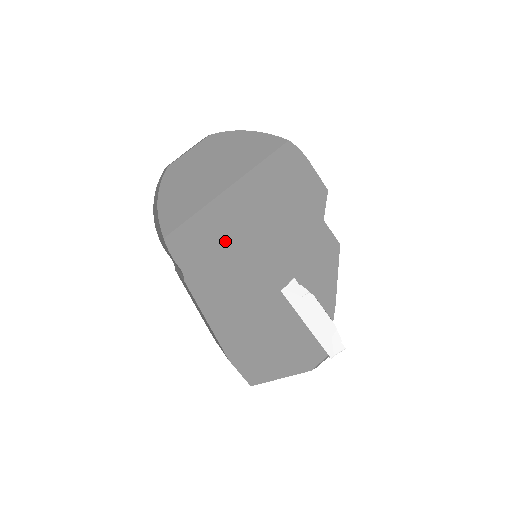
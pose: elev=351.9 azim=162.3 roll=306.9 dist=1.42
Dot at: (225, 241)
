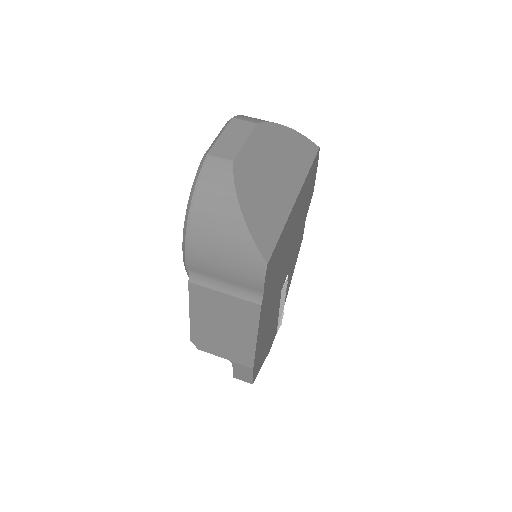
Dot at: (282, 254)
